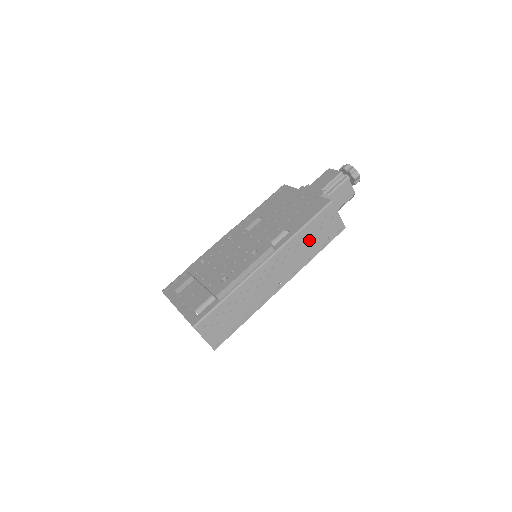
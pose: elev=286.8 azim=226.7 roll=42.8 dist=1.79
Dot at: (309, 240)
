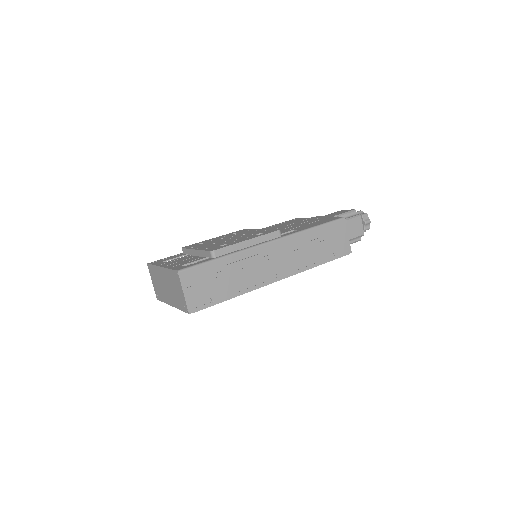
Dot at: (316, 244)
